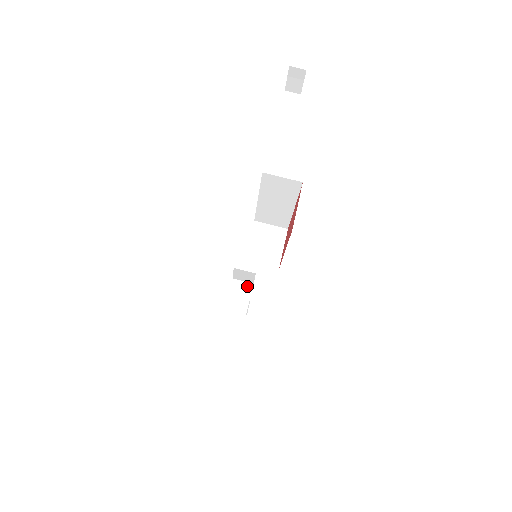
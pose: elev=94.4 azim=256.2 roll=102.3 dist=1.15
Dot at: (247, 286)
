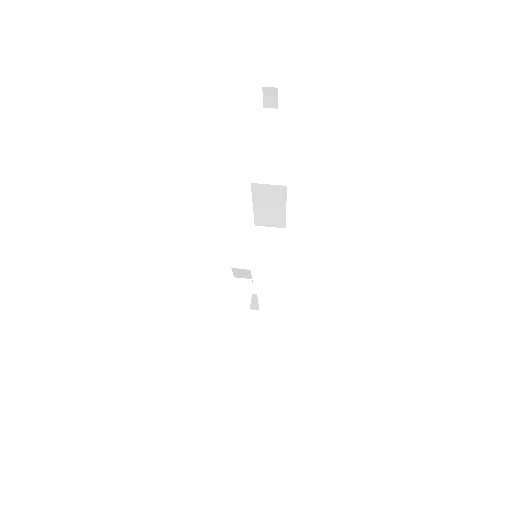
Dot at: (247, 282)
